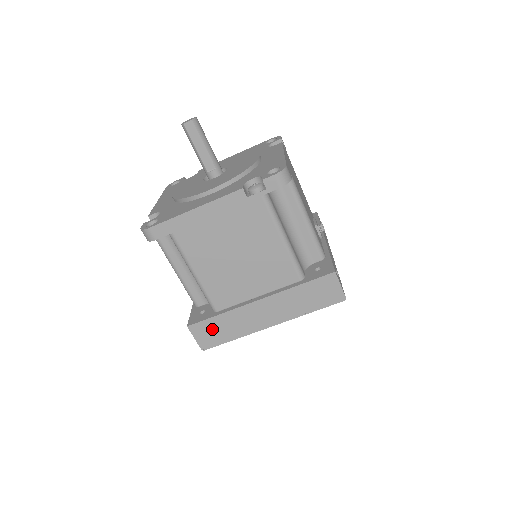
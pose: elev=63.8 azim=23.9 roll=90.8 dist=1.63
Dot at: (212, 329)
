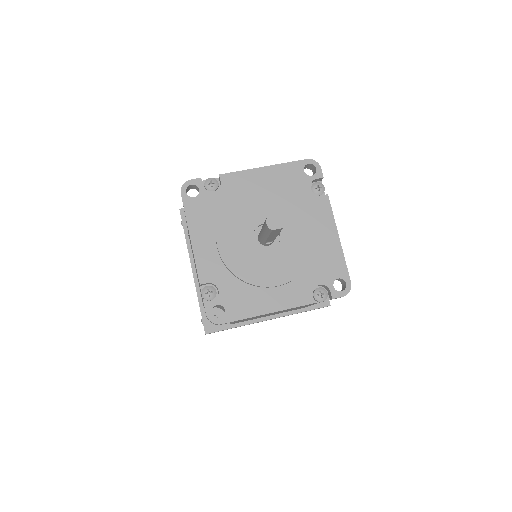
Dot at: occluded
